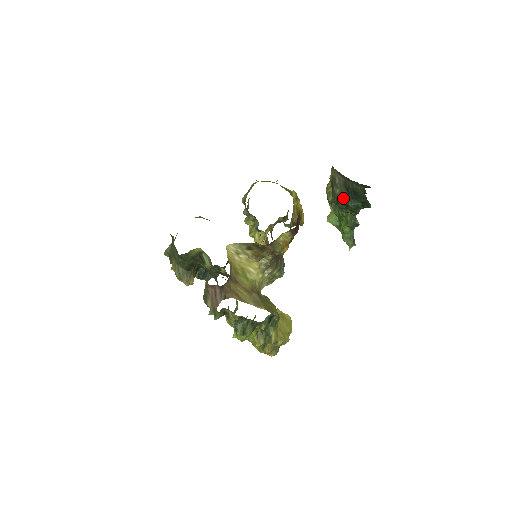
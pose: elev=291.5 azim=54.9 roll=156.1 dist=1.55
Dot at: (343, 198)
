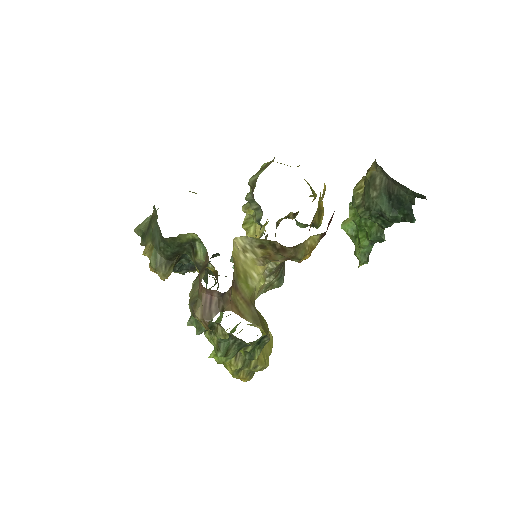
Dot at: (380, 204)
